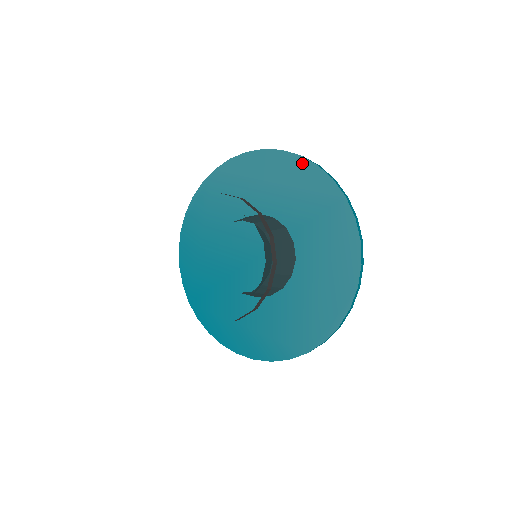
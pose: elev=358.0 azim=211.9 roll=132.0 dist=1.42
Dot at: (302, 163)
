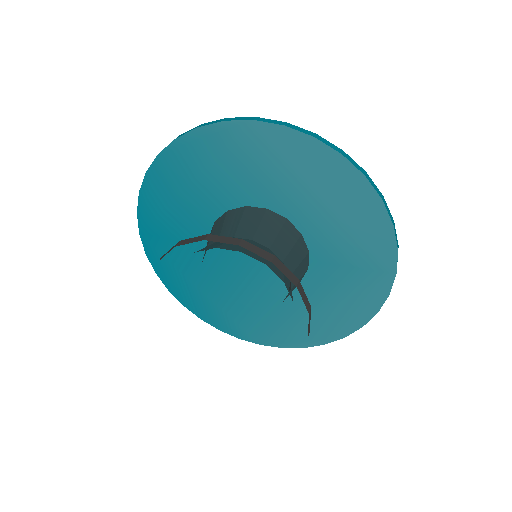
Dot at: (378, 210)
